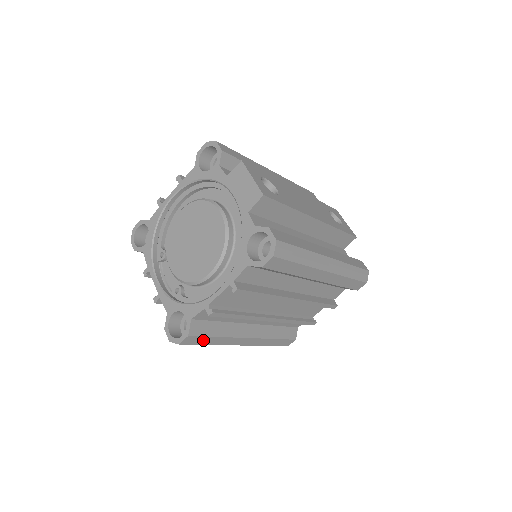
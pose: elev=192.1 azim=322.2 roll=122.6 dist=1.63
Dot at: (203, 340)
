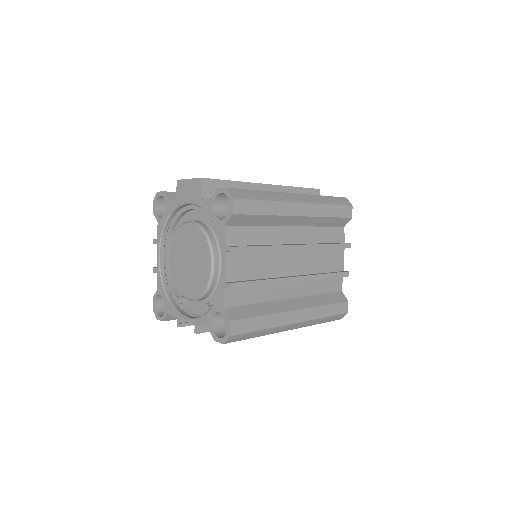
Dot at: (250, 324)
